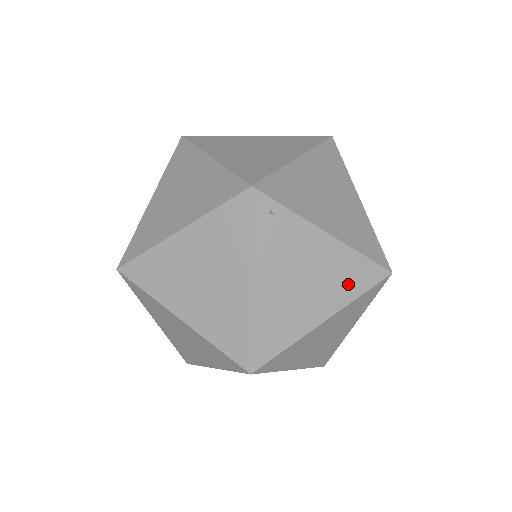
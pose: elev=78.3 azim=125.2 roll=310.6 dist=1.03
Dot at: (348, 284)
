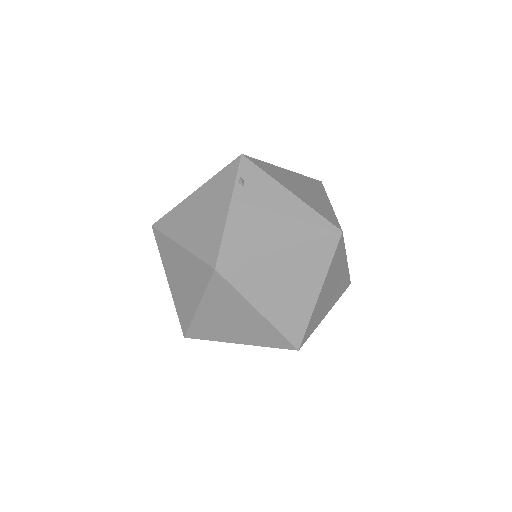
Dot at: occluded
